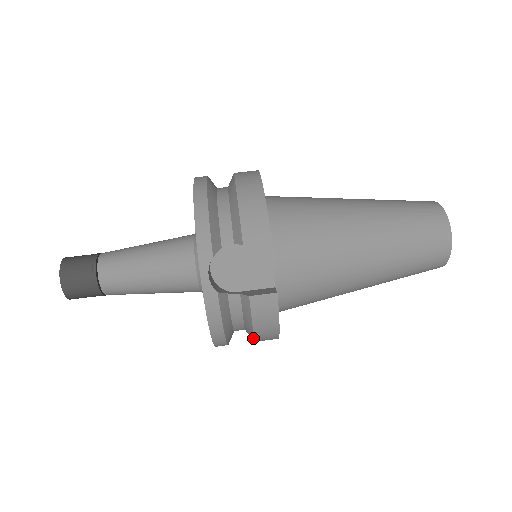
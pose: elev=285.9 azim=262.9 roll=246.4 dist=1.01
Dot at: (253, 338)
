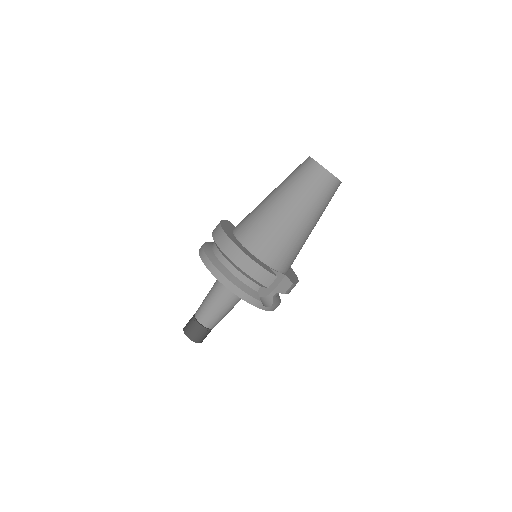
Dot at: occluded
